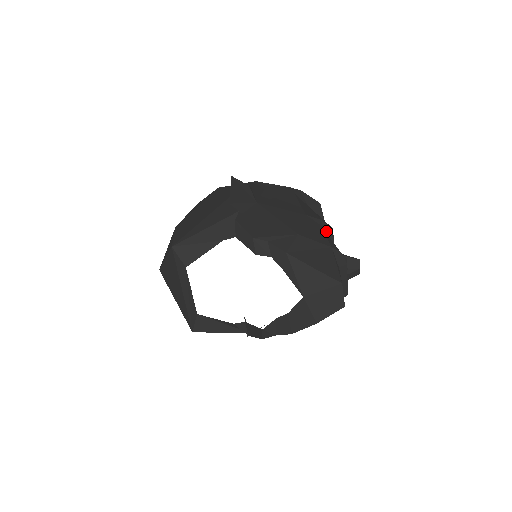
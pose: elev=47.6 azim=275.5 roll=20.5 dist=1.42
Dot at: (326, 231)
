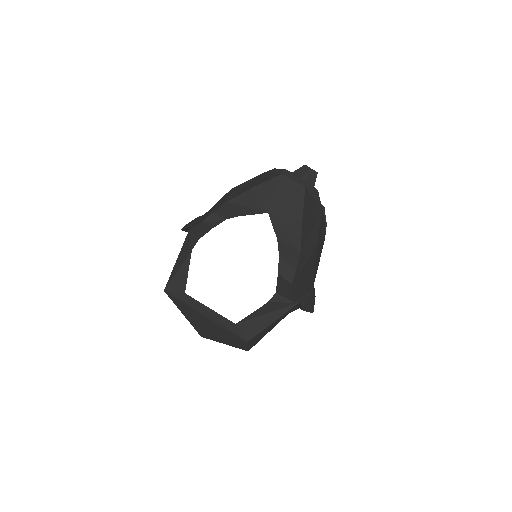
Dot at: occluded
